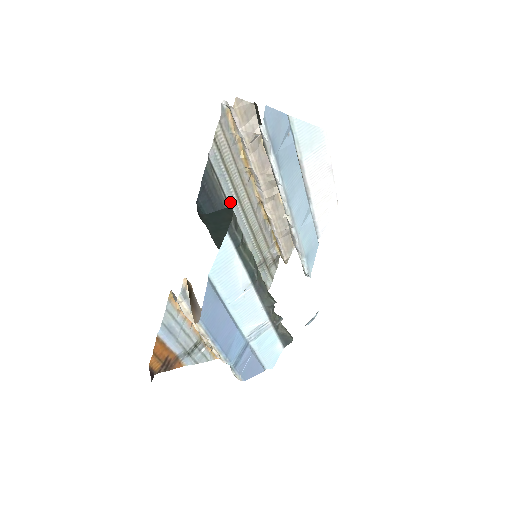
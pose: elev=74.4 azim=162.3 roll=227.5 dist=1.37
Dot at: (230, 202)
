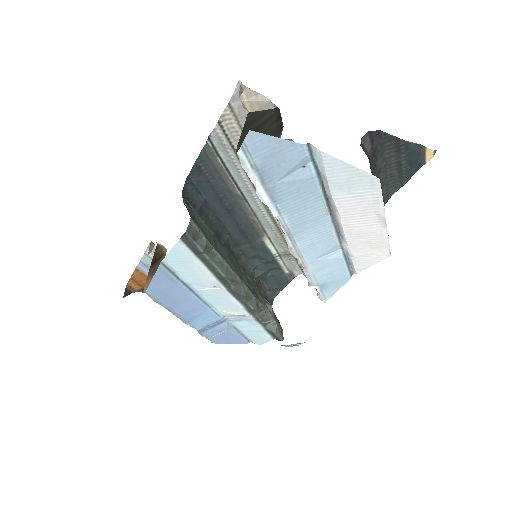
Dot at: (243, 189)
